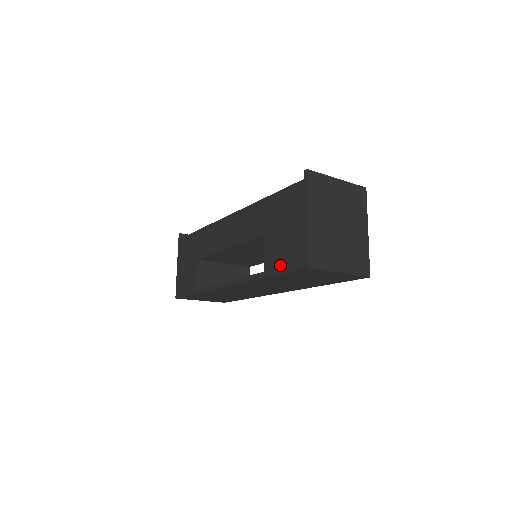
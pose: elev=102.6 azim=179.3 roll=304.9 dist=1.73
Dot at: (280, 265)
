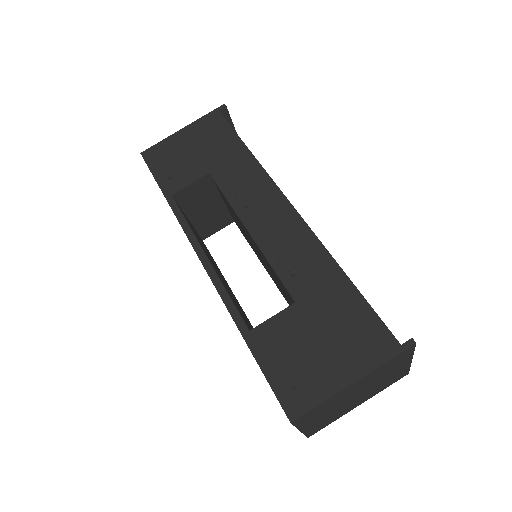
Dot at: (271, 360)
